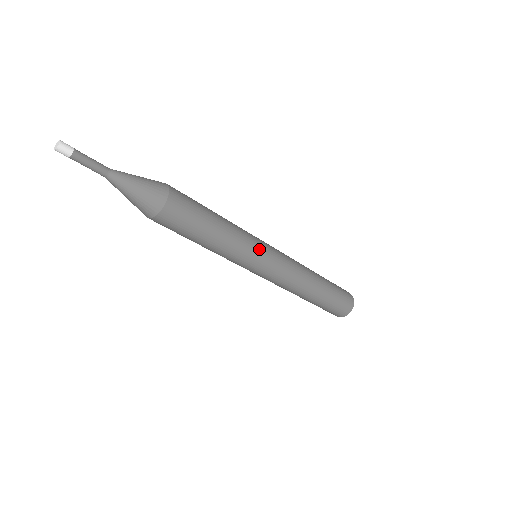
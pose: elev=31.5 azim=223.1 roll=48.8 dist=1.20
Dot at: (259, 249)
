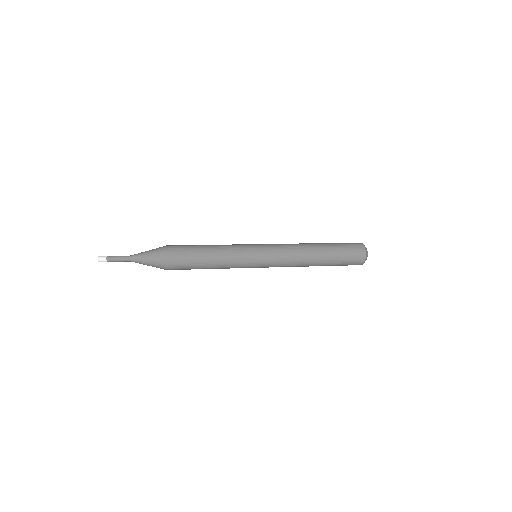
Dot at: (248, 267)
